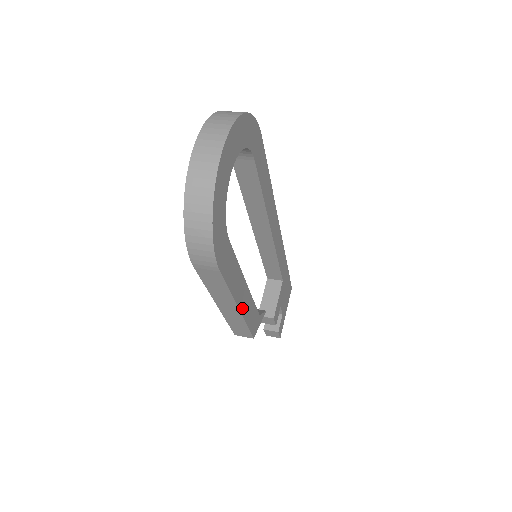
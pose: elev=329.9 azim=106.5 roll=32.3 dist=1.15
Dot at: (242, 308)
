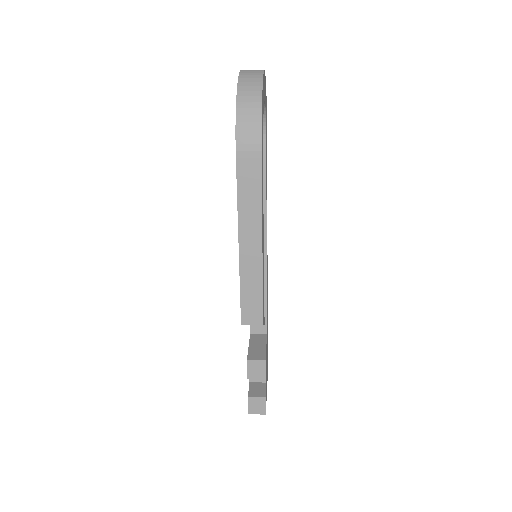
Dot at: (262, 252)
